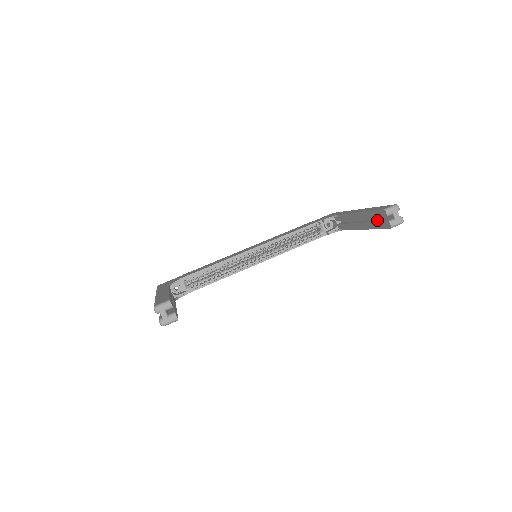
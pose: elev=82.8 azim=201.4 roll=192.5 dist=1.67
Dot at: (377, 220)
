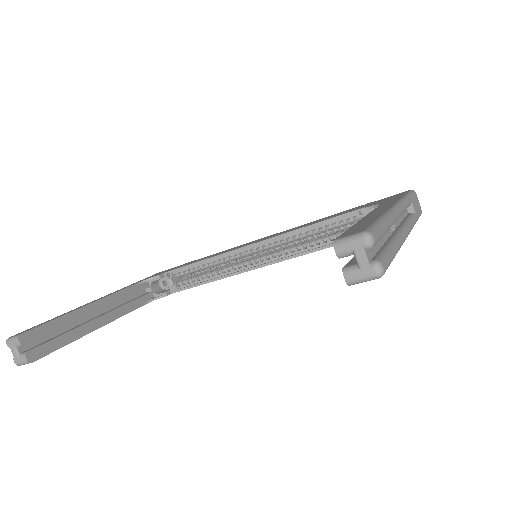
Dot at: occluded
